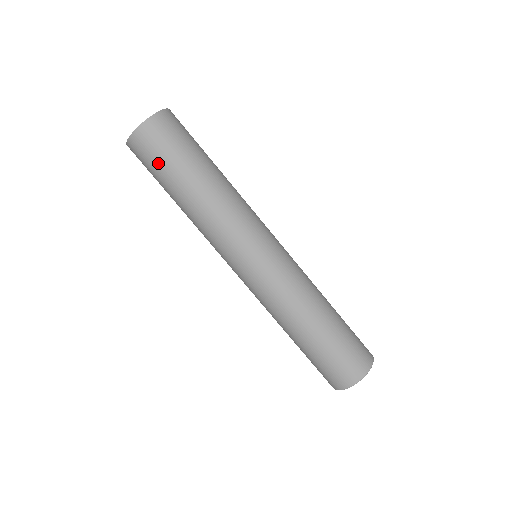
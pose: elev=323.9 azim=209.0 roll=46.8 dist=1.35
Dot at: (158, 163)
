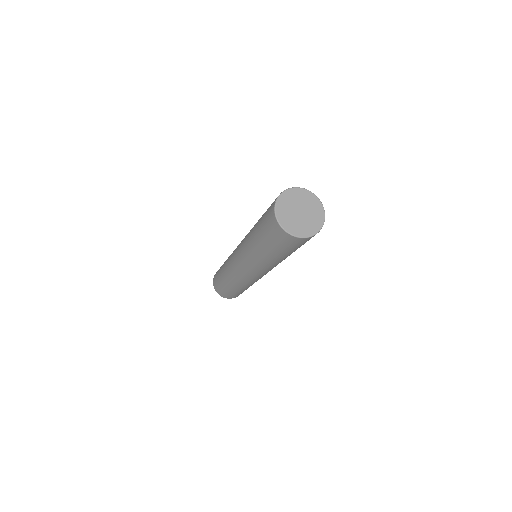
Dot at: (217, 274)
